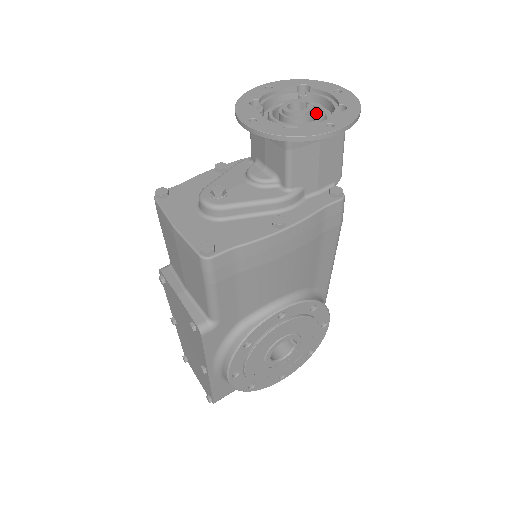
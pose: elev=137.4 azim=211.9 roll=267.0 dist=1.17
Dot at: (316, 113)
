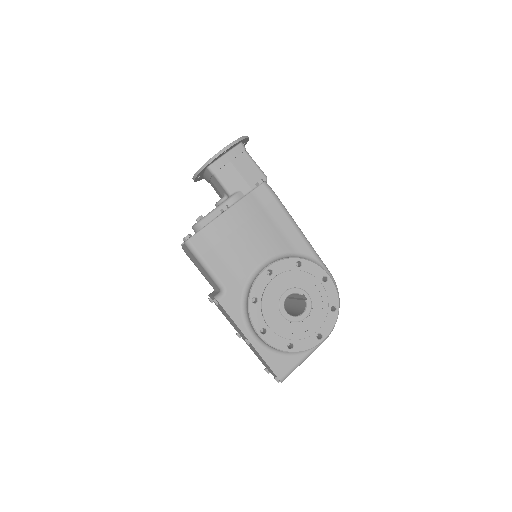
Dot at: occluded
